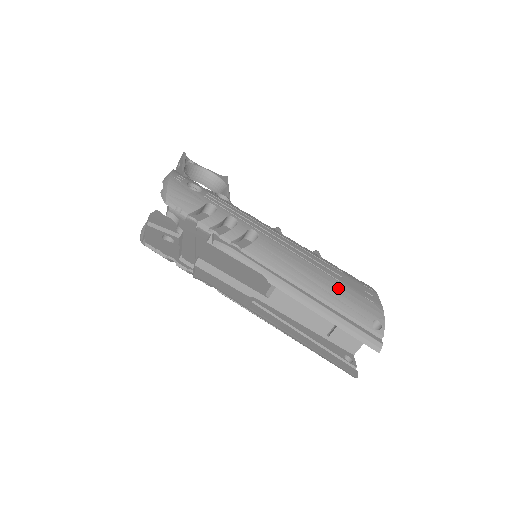
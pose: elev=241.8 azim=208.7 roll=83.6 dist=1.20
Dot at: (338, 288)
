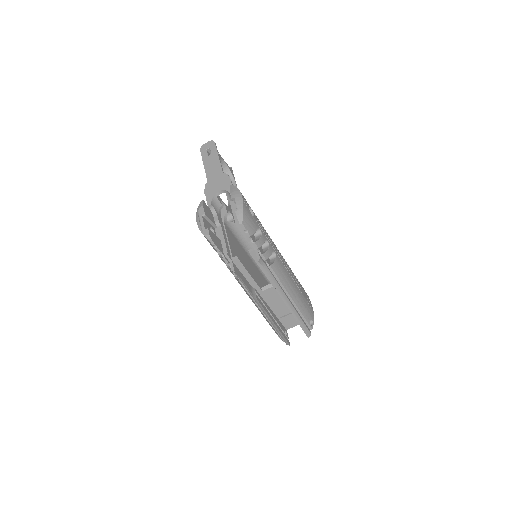
Dot at: (301, 297)
